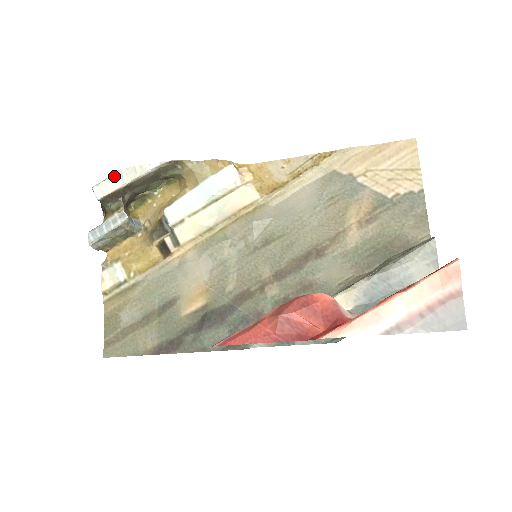
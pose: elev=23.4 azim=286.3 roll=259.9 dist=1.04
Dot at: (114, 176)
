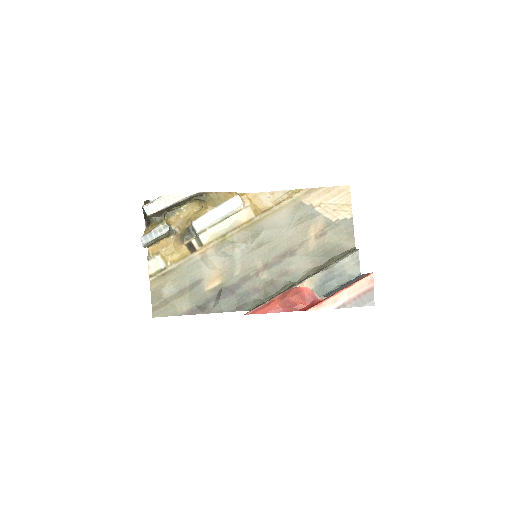
Dot at: (159, 200)
